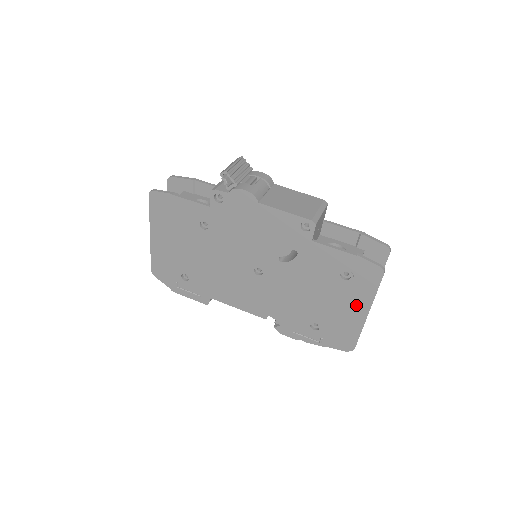
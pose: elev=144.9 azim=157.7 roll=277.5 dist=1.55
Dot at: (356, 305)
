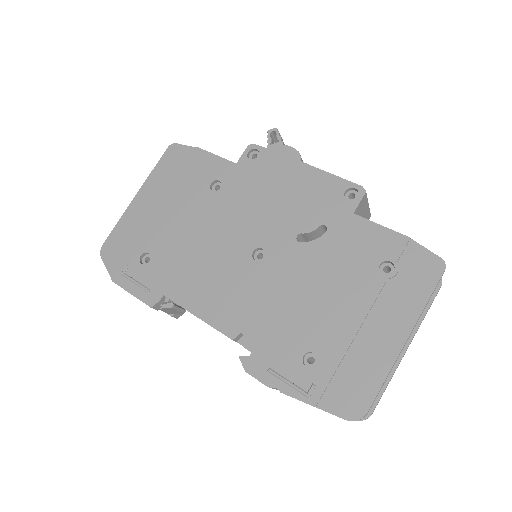
Dot at: (390, 322)
